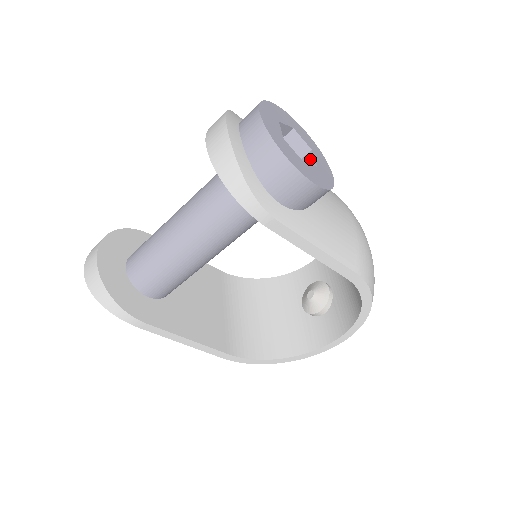
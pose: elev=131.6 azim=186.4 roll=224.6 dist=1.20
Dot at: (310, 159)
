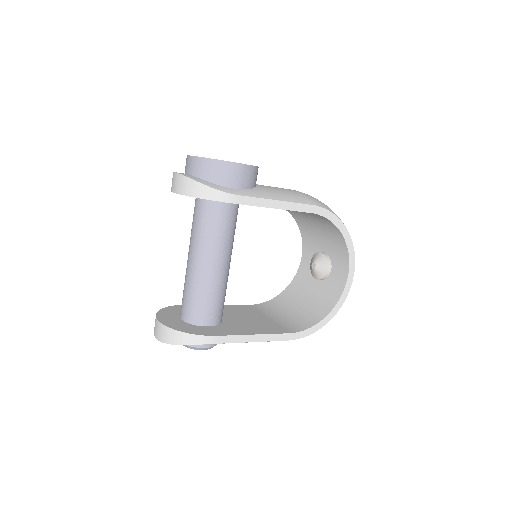
Dot at: occluded
